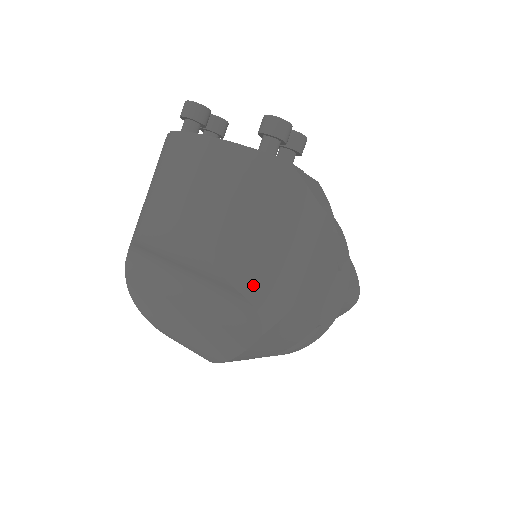
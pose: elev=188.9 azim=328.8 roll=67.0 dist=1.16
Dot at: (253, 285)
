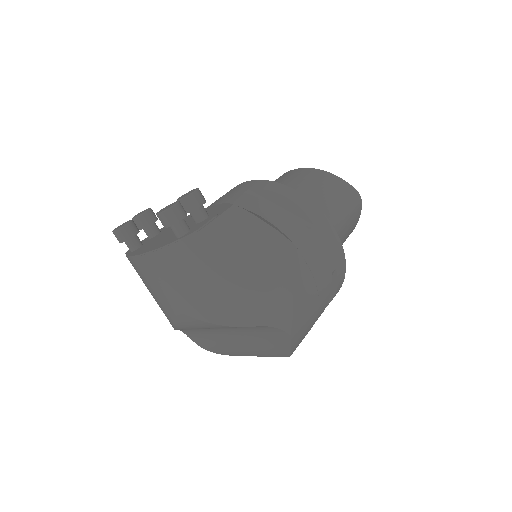
Dot at: (255, 316)
